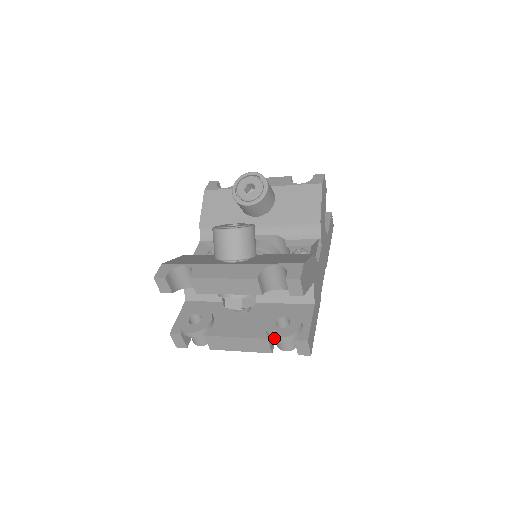
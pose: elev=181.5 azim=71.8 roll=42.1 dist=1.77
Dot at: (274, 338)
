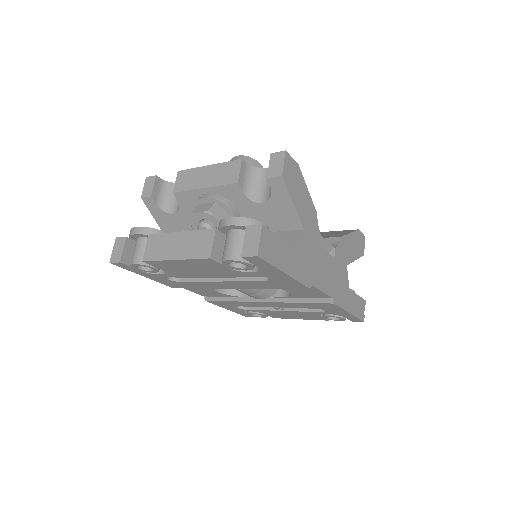
Dot at: (223, 222)
